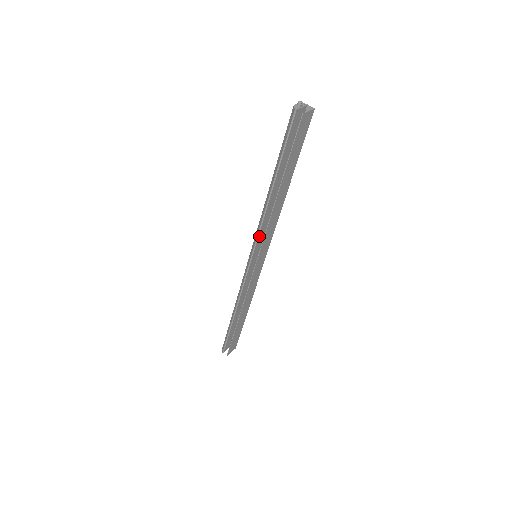
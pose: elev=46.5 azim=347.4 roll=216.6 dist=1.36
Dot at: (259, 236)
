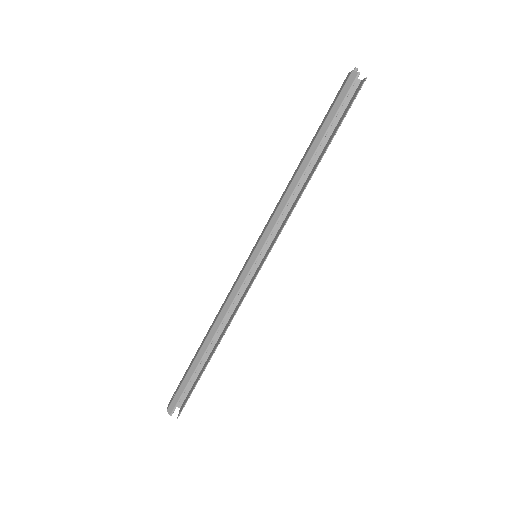
Dot at: (275, 224)
